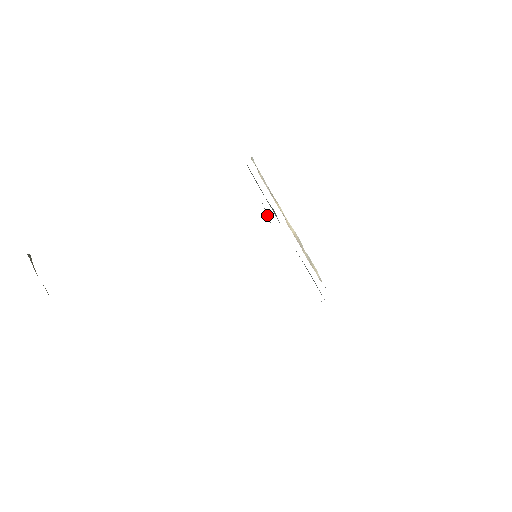
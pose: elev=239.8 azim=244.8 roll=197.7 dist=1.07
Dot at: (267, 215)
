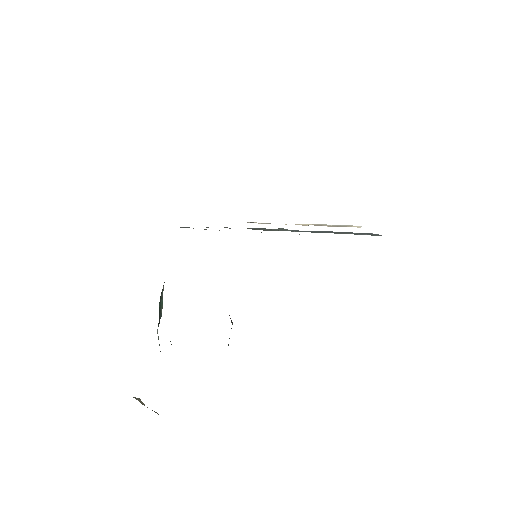
Dot at: occluded
